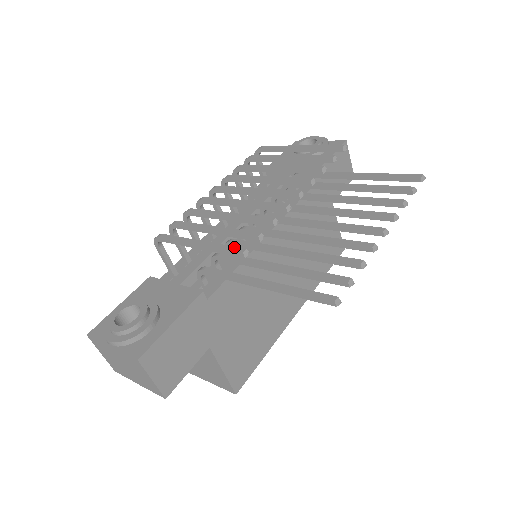
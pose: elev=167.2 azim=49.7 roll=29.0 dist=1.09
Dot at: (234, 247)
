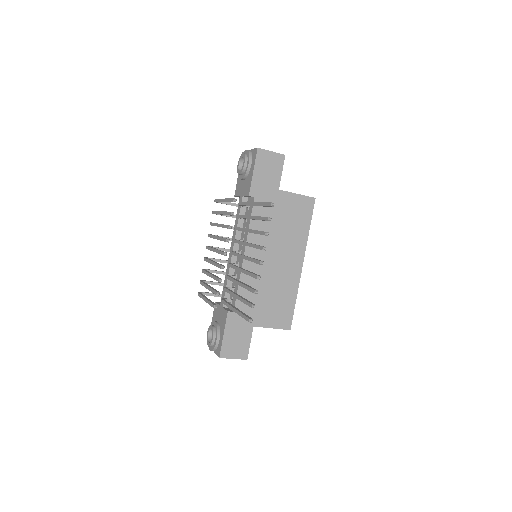
Dot at: (212, 304)
